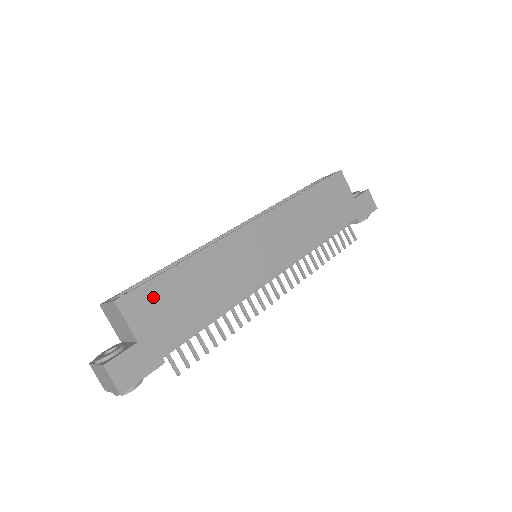
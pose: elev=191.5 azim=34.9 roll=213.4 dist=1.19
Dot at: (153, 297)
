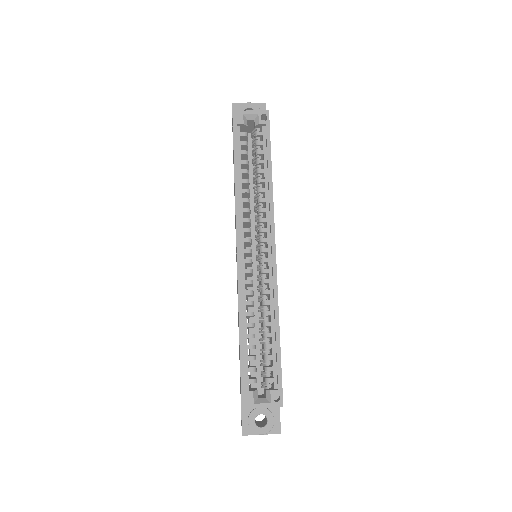
Dot at: occluded
